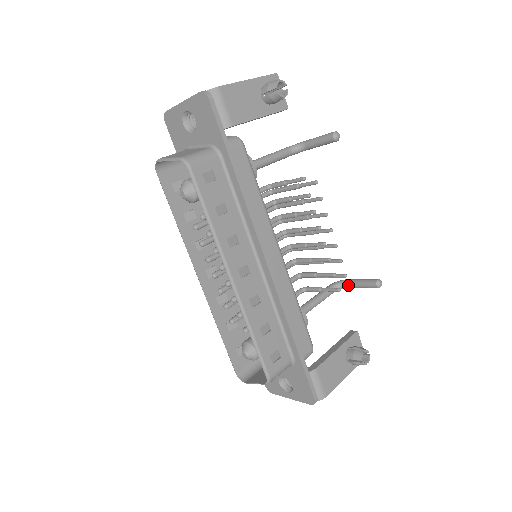
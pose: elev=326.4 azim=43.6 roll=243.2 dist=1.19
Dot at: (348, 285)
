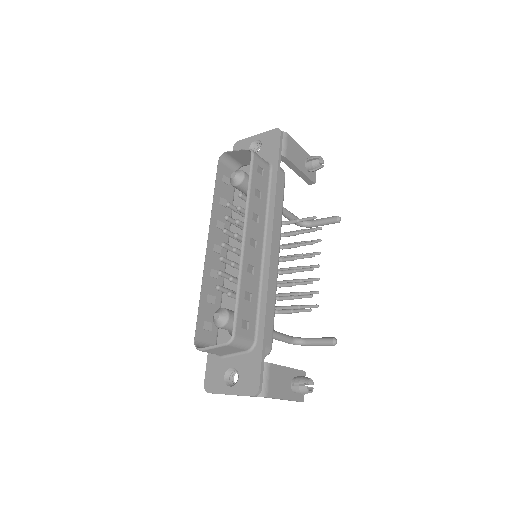
Dot at: (305, 341)
